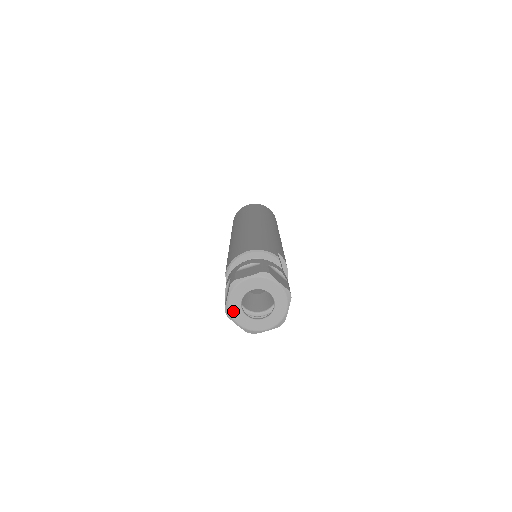
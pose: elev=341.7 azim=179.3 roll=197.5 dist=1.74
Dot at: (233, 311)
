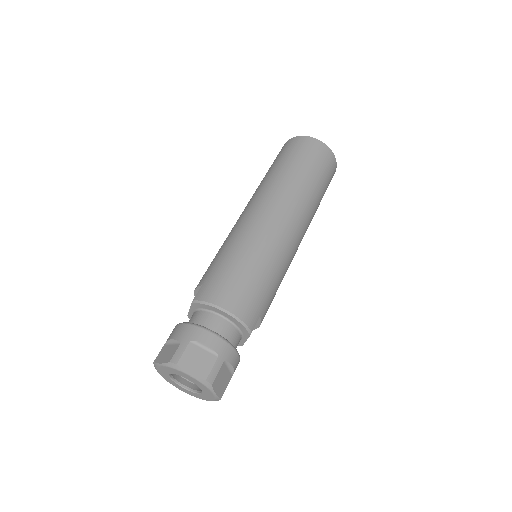
Dot at: (160, 370)
